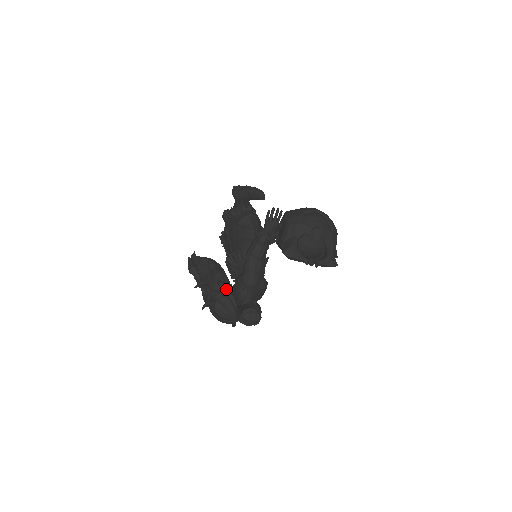
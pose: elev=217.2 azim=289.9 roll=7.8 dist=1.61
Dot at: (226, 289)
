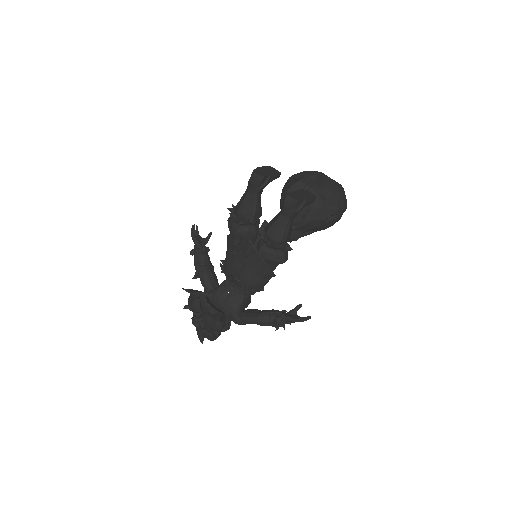
Dot at: occluded
